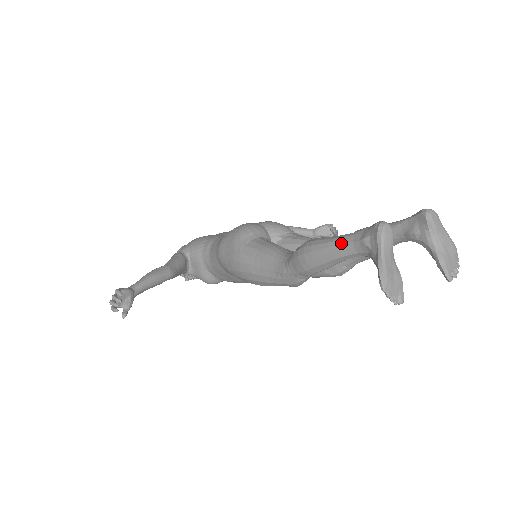
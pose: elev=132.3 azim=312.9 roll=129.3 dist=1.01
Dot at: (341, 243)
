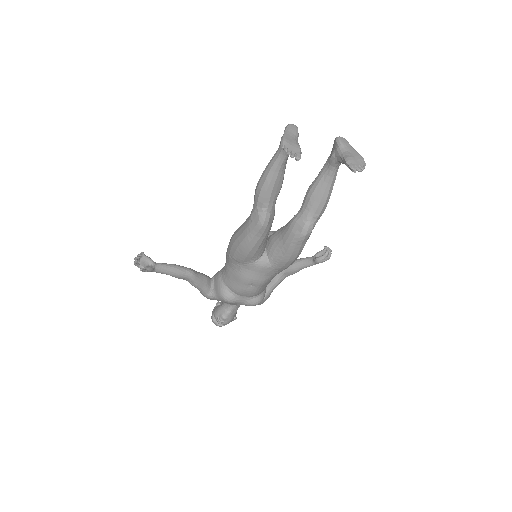
Dot at: (273, 156)
